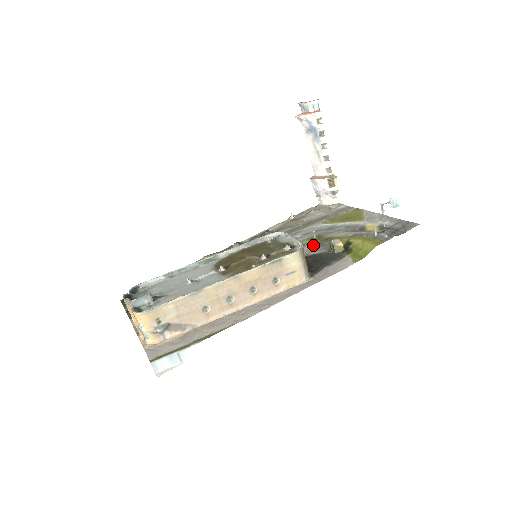
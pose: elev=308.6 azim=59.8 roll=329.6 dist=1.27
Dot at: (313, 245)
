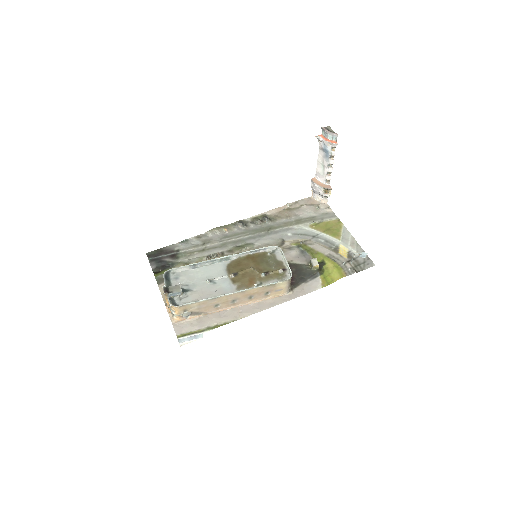
Dot at: (298, 252)
